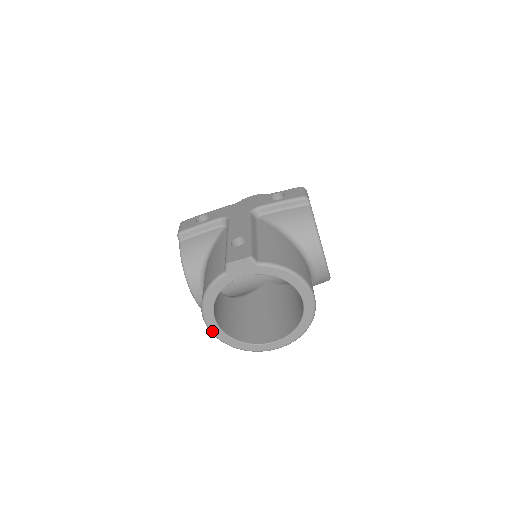
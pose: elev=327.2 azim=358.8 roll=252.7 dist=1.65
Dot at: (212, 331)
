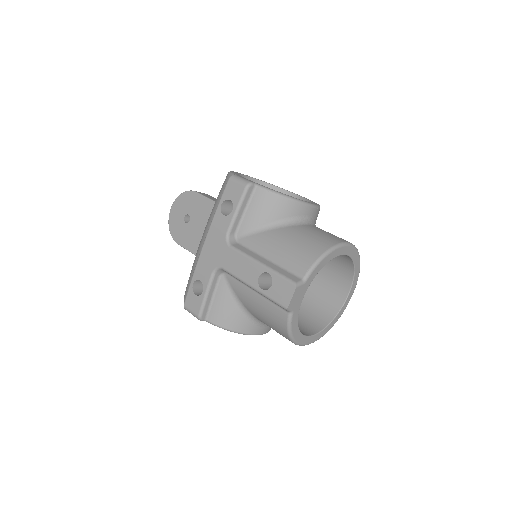
Dot at: (312, 342)
